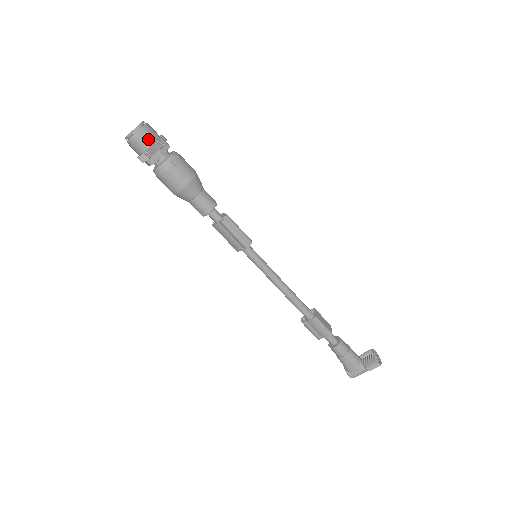
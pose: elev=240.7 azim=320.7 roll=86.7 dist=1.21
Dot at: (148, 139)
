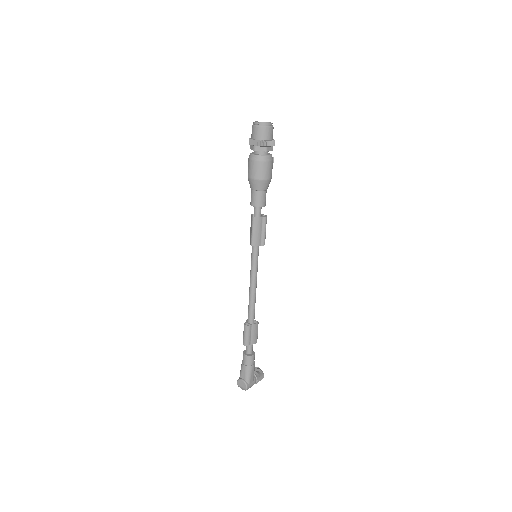
Dot at: occluded
